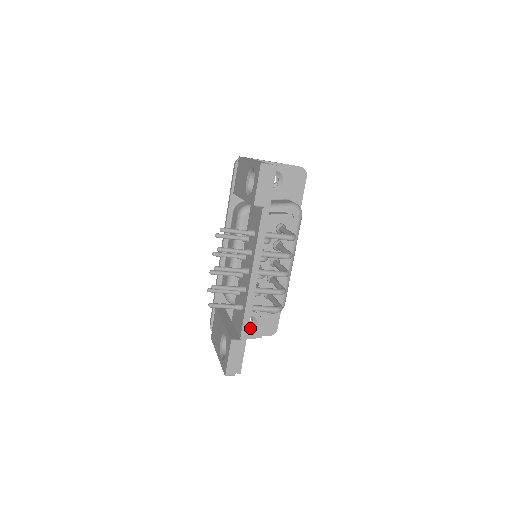
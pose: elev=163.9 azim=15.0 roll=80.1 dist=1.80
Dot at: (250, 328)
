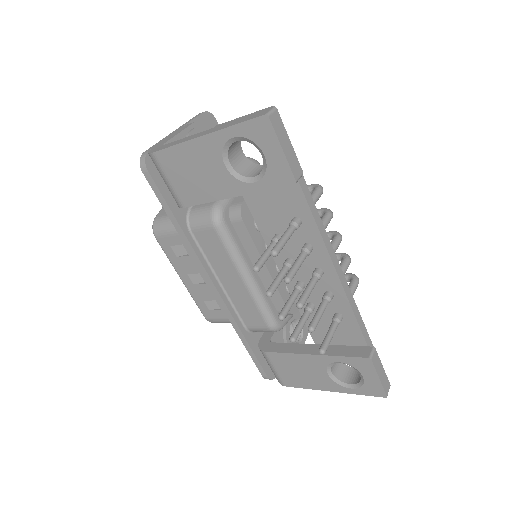
Dot at: occluded
